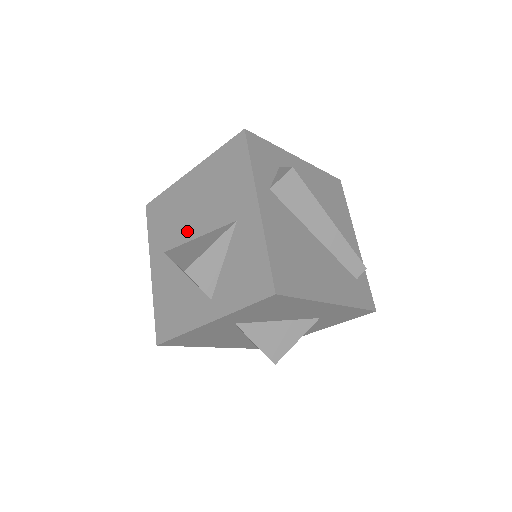
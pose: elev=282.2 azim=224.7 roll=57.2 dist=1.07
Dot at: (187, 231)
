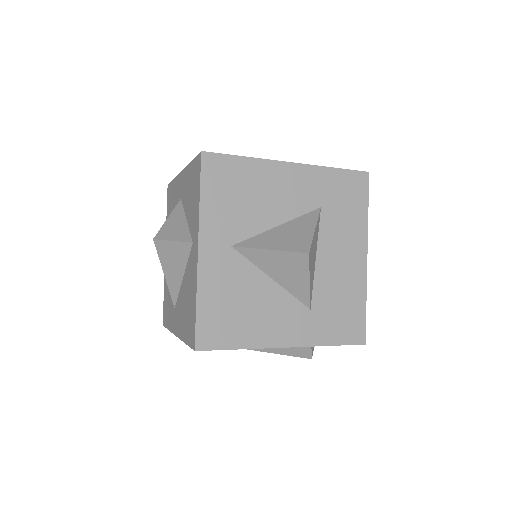
Dot at: occluded
